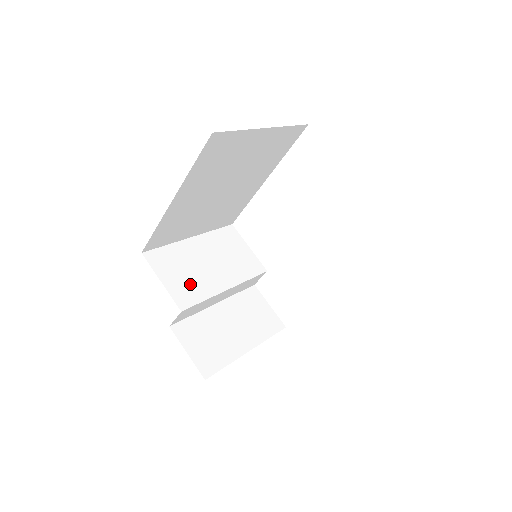
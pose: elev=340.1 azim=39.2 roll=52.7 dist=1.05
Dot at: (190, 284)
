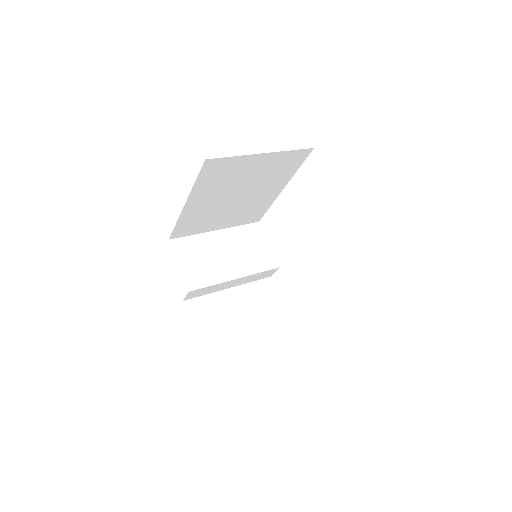
Dot at: (203, 270)
